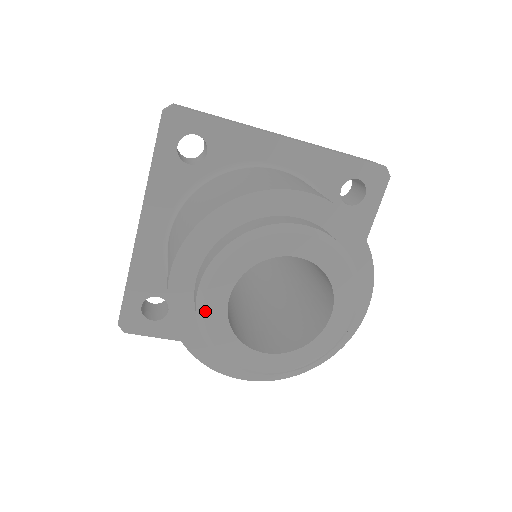
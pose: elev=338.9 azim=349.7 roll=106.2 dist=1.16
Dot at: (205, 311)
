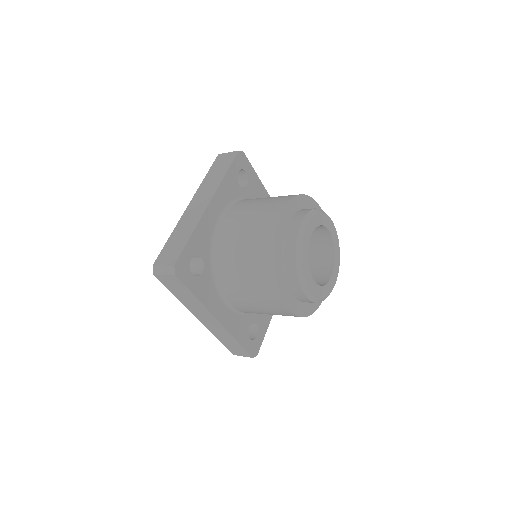
Dot at: (304, 237)
